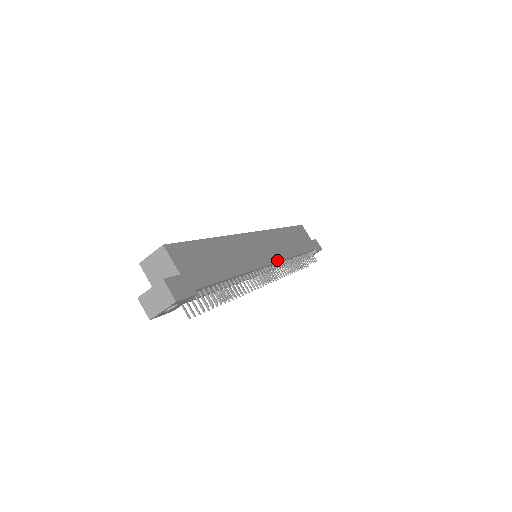
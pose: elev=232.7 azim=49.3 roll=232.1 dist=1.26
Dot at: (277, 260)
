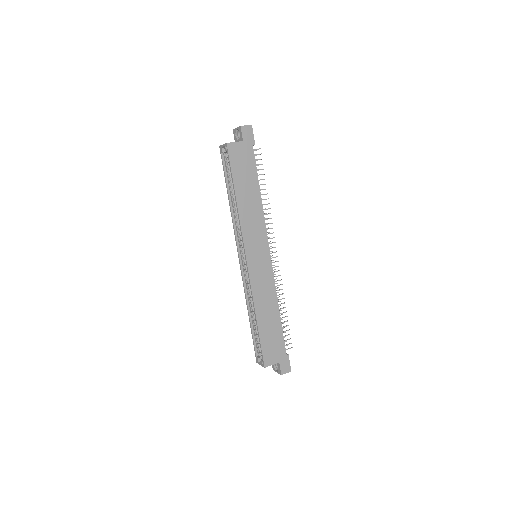
Dot at: (268, 246)
